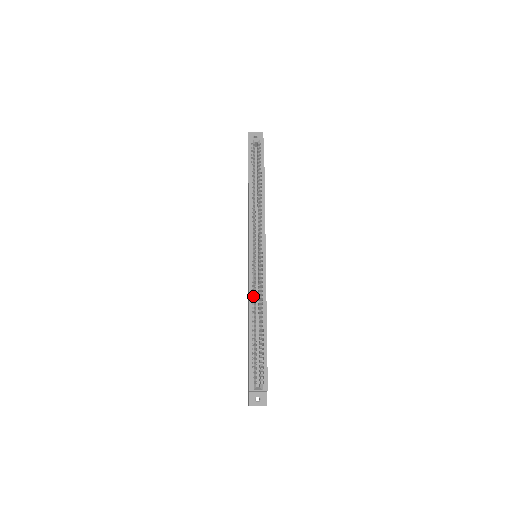
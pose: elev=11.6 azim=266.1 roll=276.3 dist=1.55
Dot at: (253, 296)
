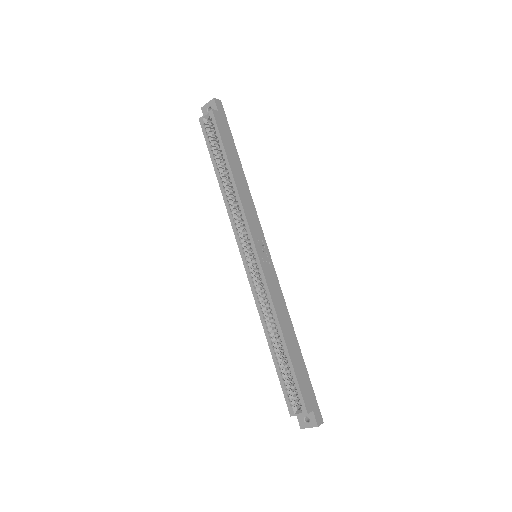
Dot at: (261, 309)
